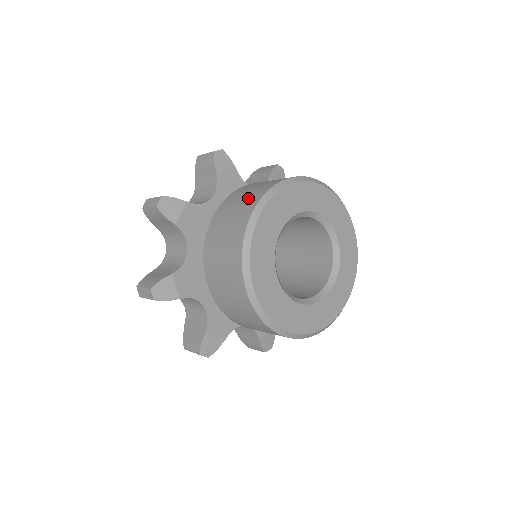
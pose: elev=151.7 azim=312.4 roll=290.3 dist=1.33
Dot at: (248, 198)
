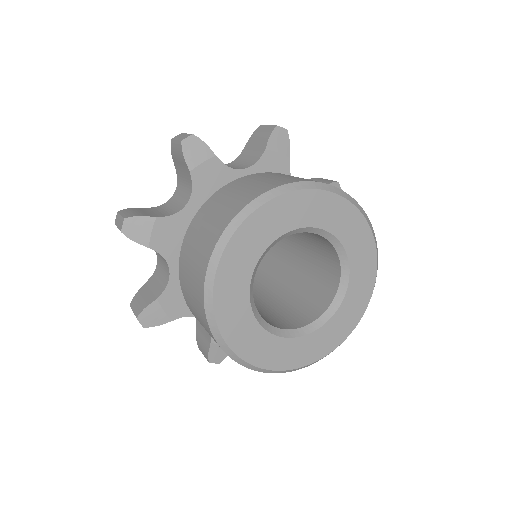
Dot at: (273, 180)
